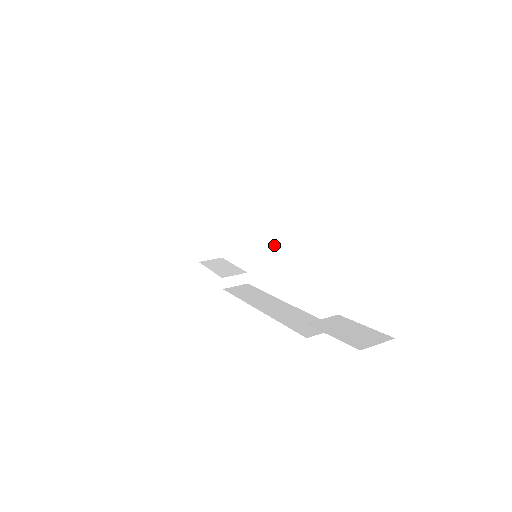
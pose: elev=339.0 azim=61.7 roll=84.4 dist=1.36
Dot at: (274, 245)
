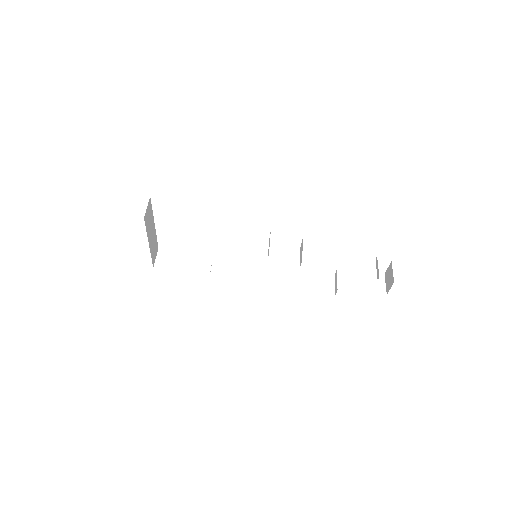
Dot at: occluded
